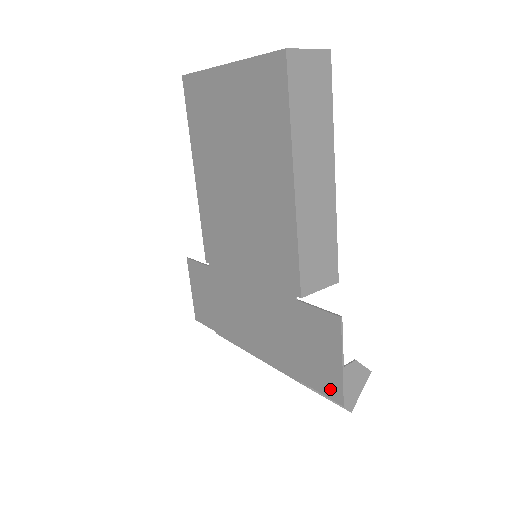
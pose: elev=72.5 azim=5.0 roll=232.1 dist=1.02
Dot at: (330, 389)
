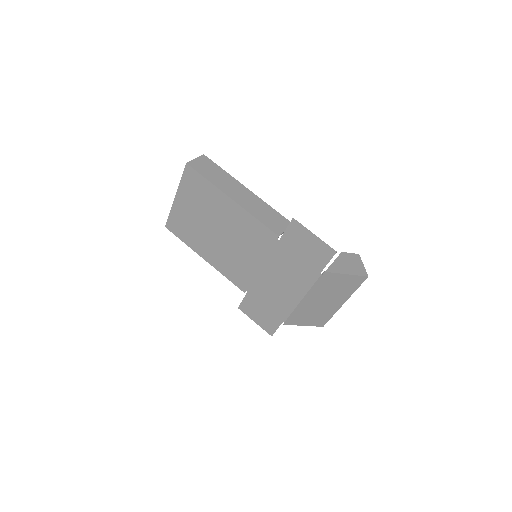
Dot at: (326, 255)
